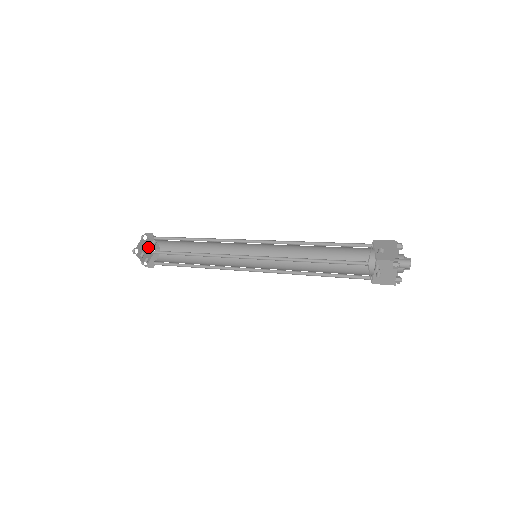
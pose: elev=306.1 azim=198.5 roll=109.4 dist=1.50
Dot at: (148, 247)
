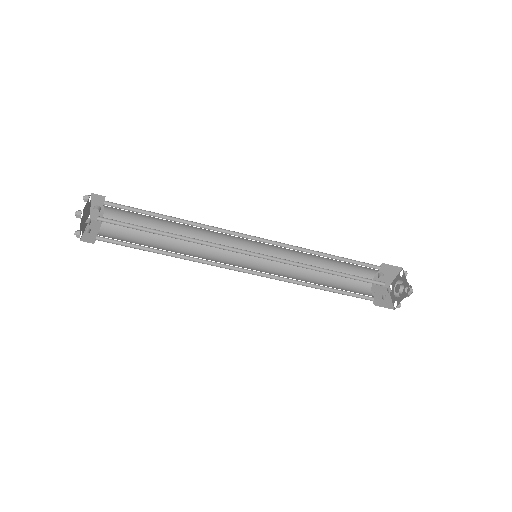
Dot at: (87, 213)
